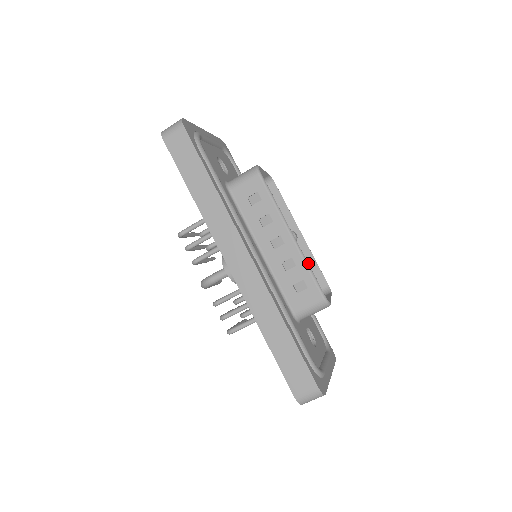
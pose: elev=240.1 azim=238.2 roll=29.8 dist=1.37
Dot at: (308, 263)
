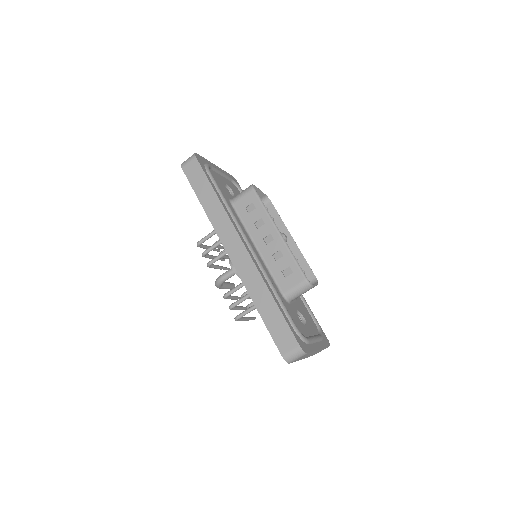
Dot at: (299, 261)
